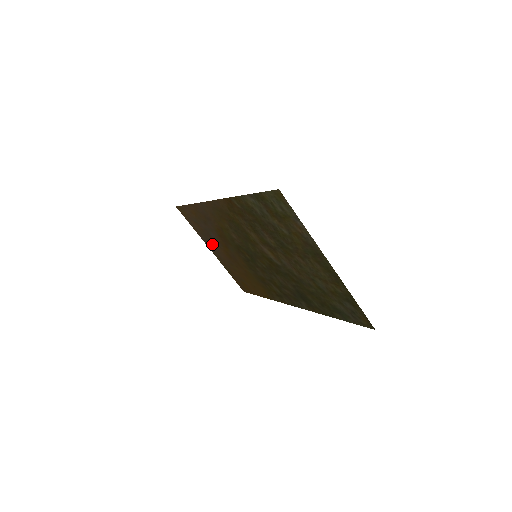
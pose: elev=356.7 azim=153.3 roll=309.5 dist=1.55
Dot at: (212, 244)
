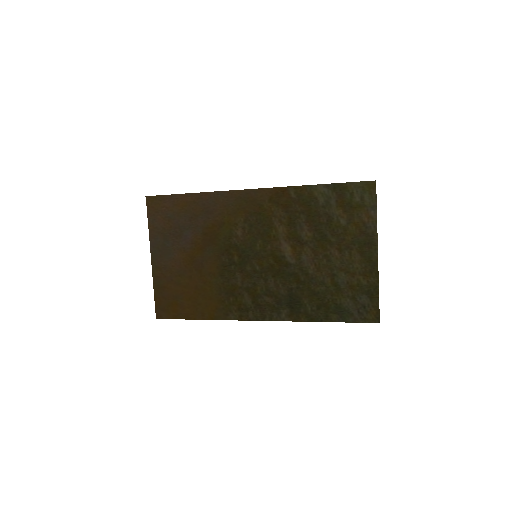
Dot at: (168, 247)
